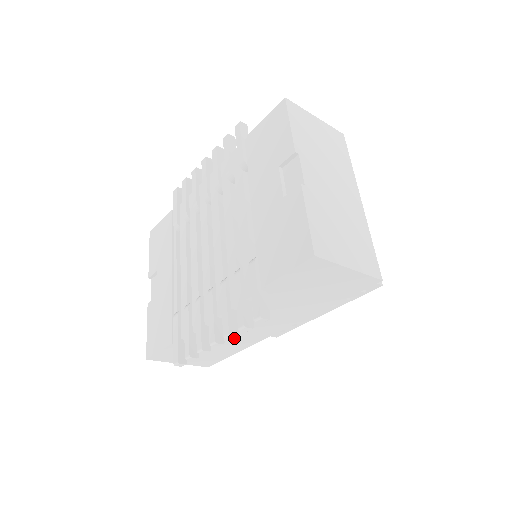
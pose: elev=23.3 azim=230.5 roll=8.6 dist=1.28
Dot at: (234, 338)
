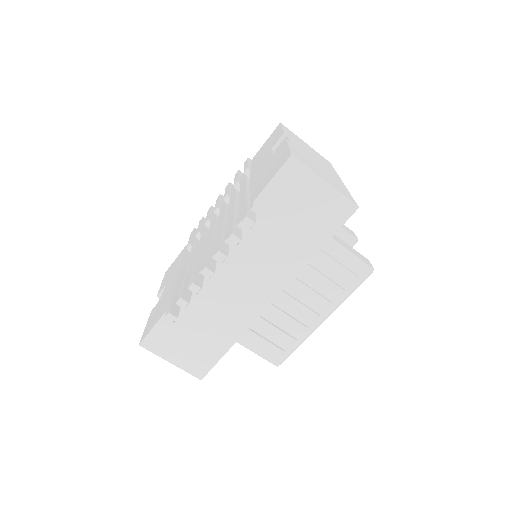
Dot at: (228, 309)
